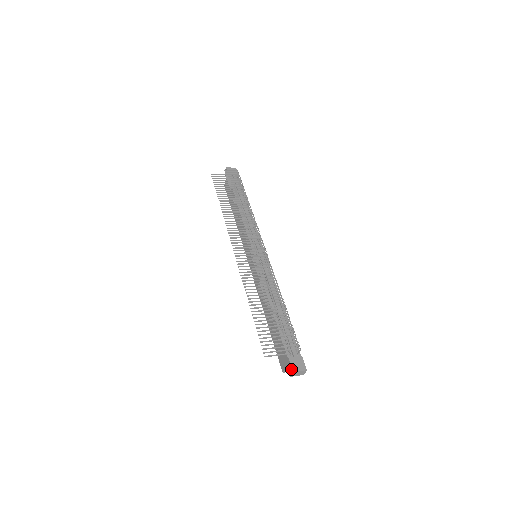
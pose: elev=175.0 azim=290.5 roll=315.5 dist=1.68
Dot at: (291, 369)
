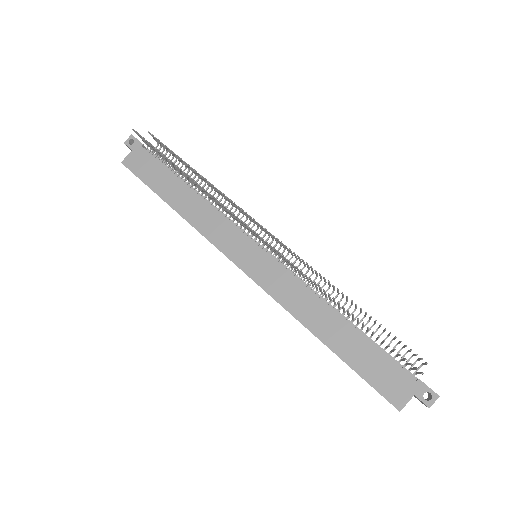
Dot at: (432, 394)
